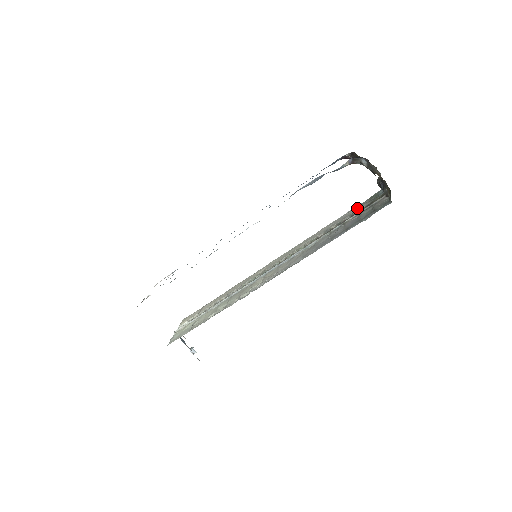
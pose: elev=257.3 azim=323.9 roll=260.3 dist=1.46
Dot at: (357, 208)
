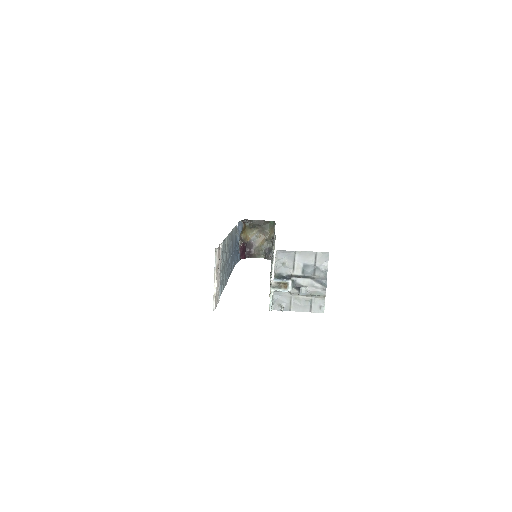
Dot at: occluded
